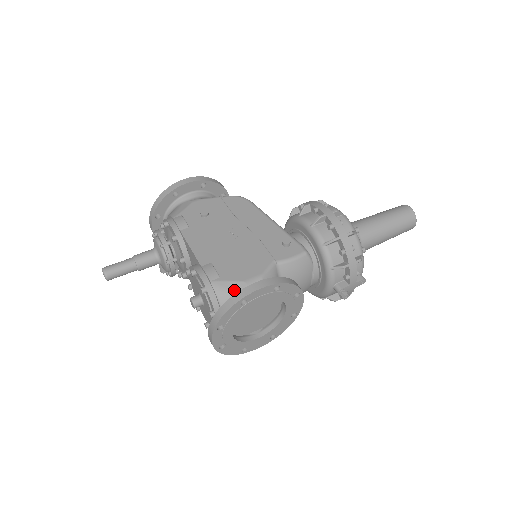
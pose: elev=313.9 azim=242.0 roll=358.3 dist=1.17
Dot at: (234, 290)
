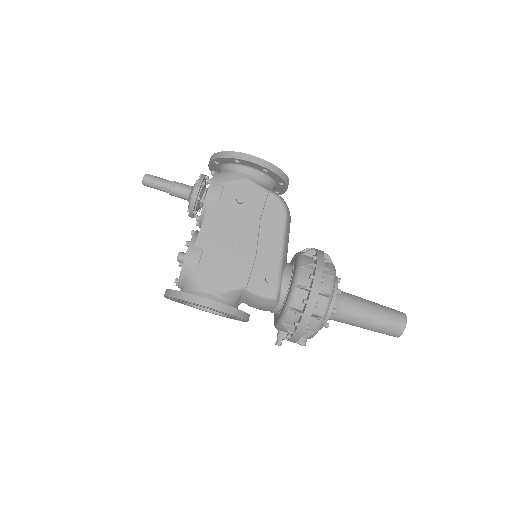
Dot at: (198, 284)
